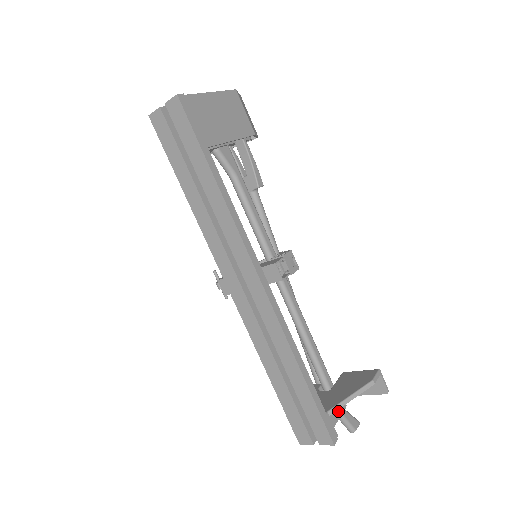
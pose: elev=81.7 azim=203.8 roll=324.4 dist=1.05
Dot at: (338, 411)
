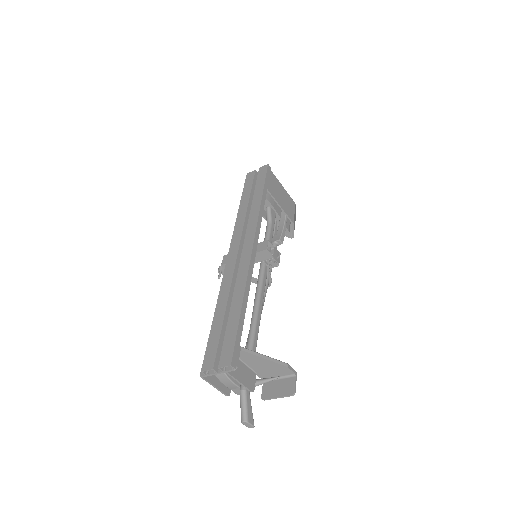
Dot at: (245, 380)
